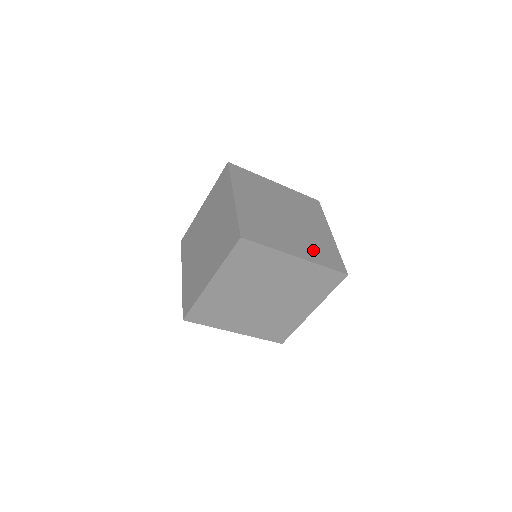
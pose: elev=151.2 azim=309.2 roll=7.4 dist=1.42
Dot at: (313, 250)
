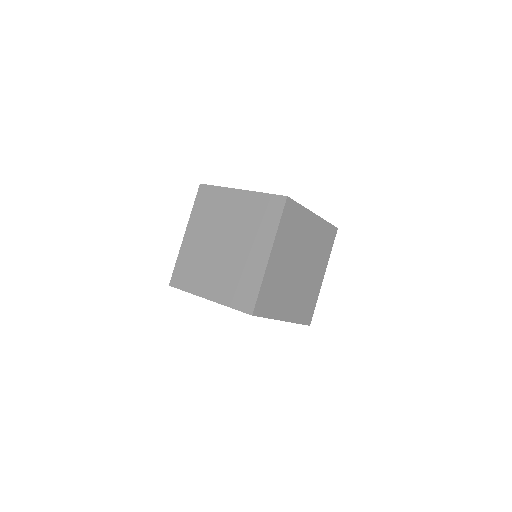
Dot at: occluded
